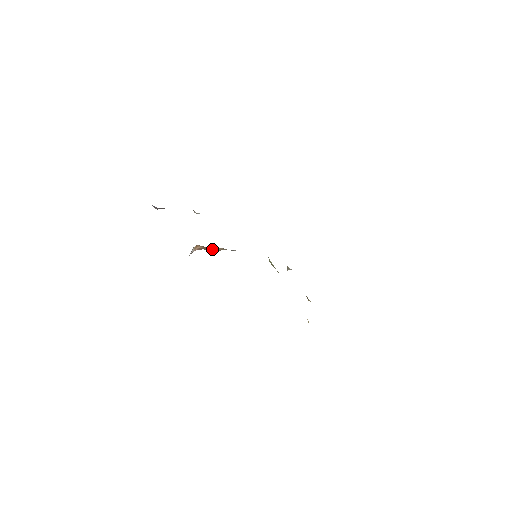
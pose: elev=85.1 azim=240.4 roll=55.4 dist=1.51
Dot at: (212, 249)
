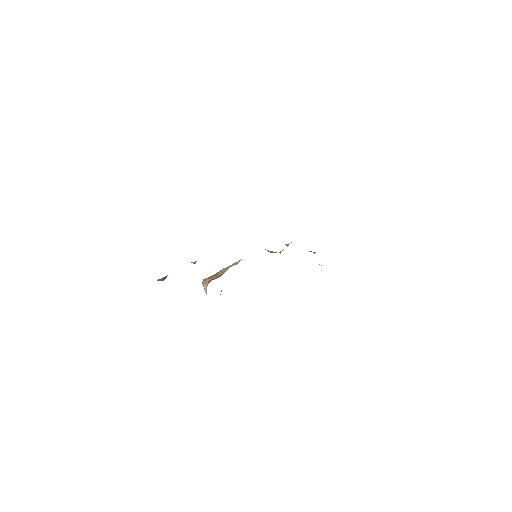
Dot at: (218, 275)
